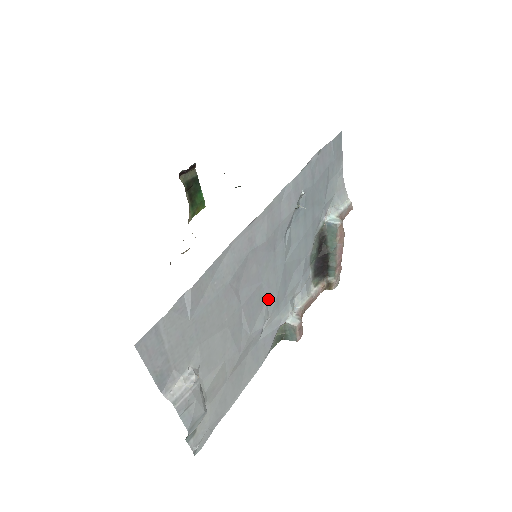
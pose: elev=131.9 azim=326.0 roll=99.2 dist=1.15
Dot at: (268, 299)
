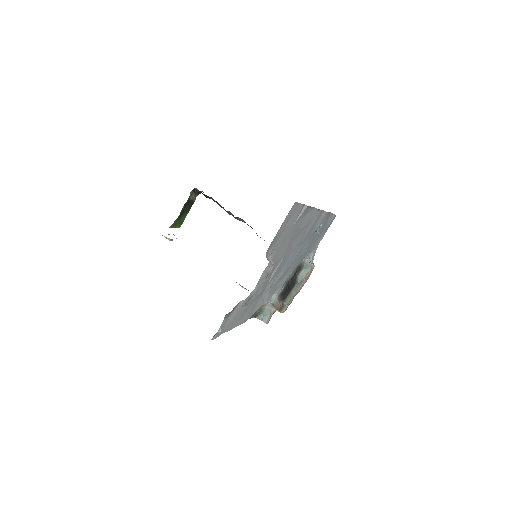
Dot at: (280, 273)
